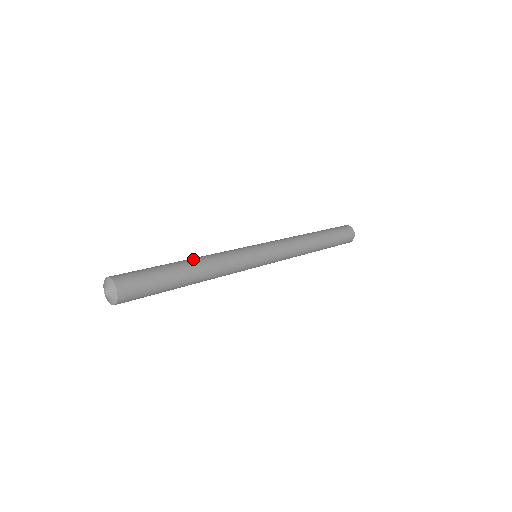
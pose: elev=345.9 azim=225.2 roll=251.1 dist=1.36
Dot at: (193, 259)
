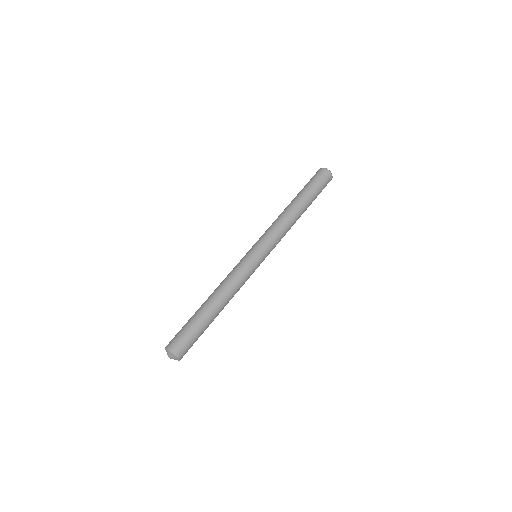
Dot at: (222, 305)
